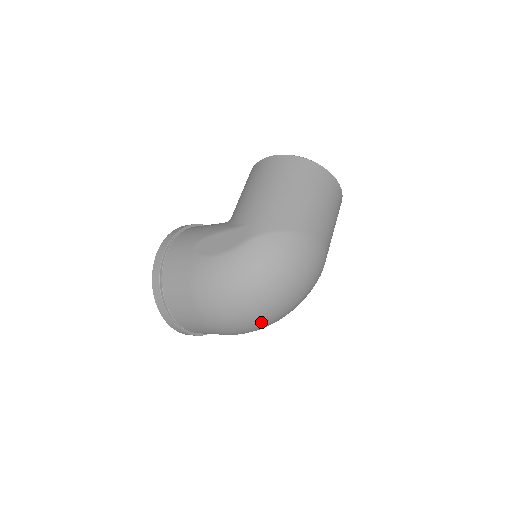
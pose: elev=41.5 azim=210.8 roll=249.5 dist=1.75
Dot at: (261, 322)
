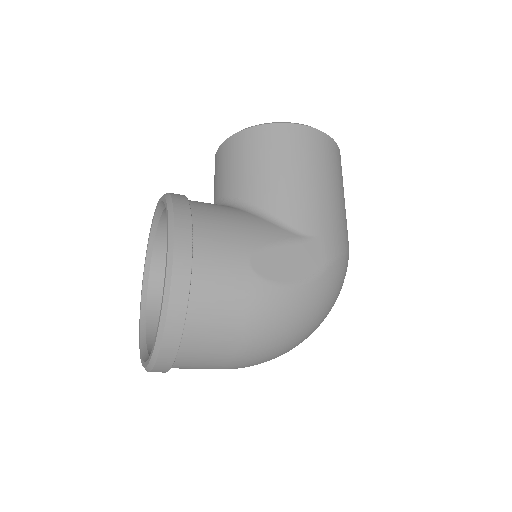
Dot at: occluded
